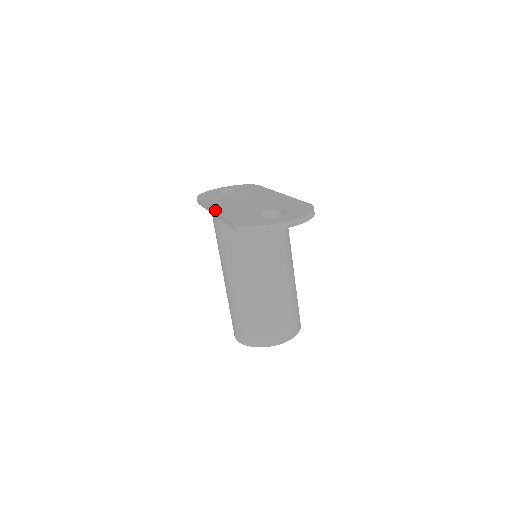
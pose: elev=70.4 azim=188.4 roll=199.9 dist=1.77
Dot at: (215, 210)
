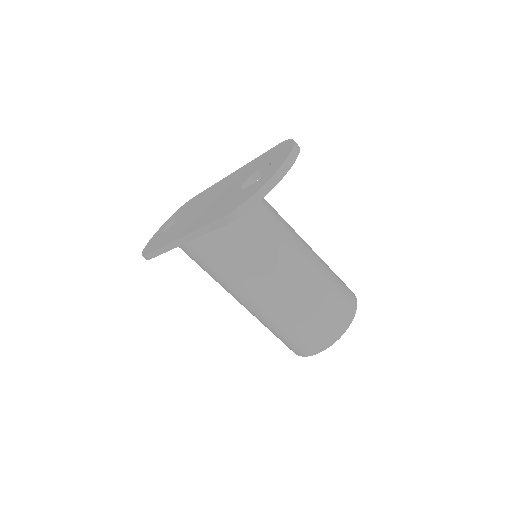
Dot at: (184, 235)
